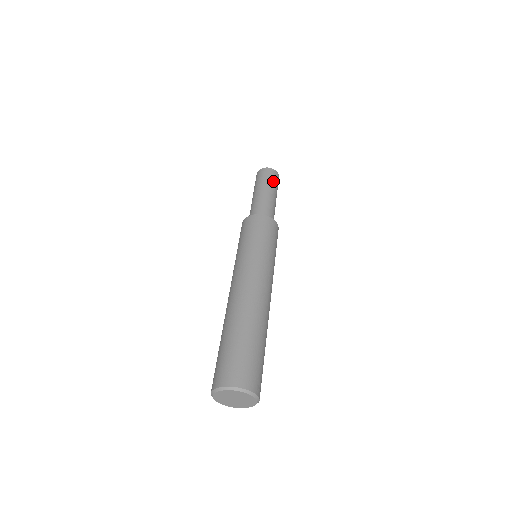
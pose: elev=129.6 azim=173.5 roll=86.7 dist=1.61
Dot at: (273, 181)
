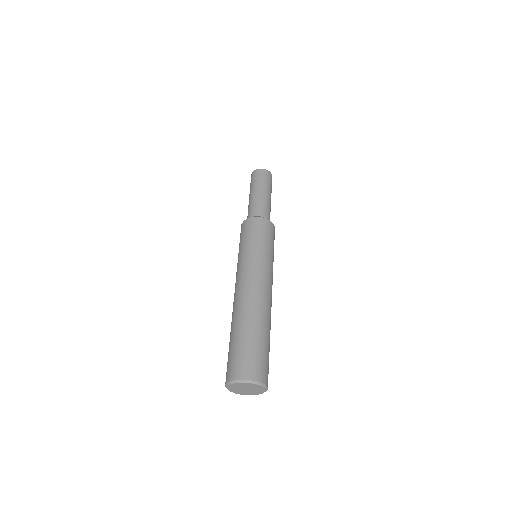
Dot at: (271, 185)
